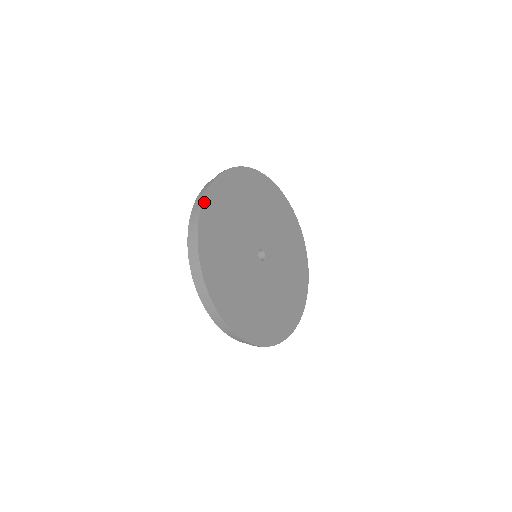
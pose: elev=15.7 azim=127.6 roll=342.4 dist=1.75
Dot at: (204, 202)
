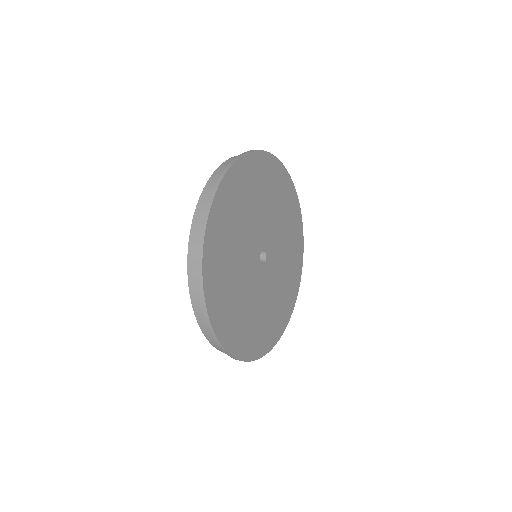
Dot at: (209, 314)
